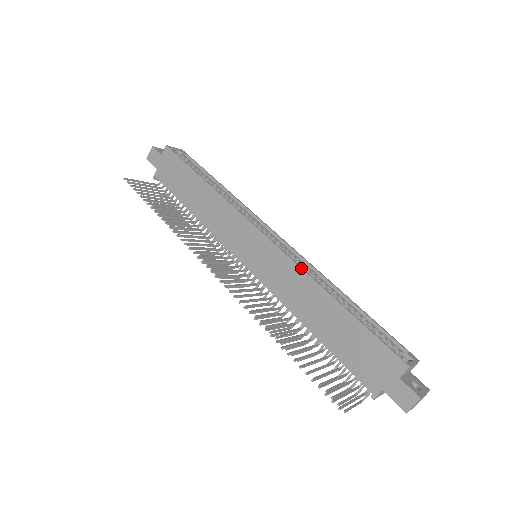
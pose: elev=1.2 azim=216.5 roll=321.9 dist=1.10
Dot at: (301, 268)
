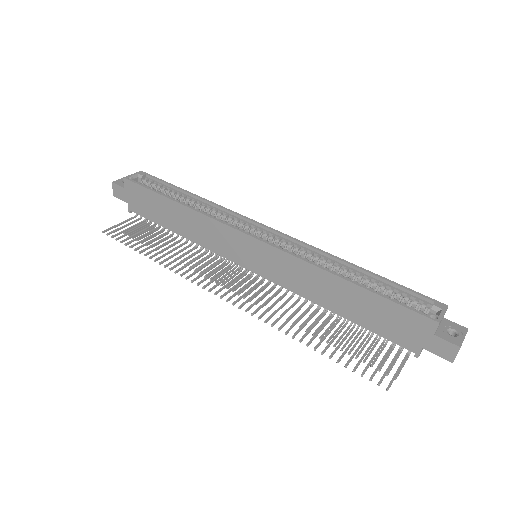
Dot at: (301, 260)
